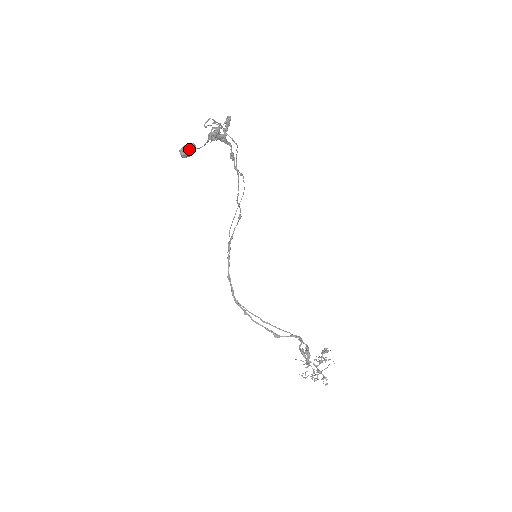
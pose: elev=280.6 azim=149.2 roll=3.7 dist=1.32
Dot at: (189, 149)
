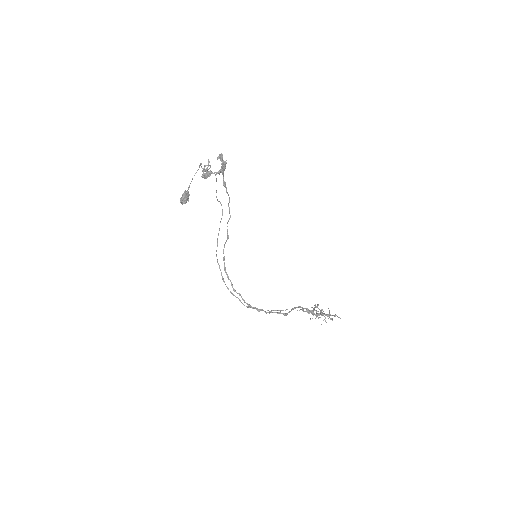
Dot at: (188, 195)
